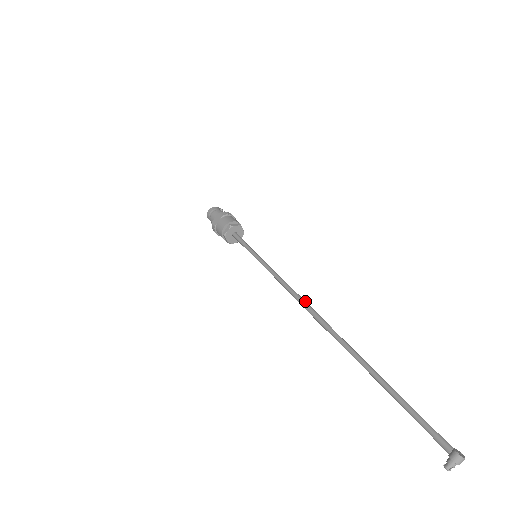
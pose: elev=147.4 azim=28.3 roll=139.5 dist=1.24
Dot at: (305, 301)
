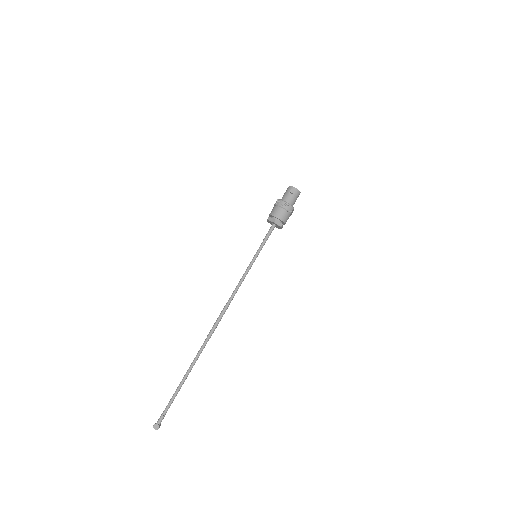
Dot at: (222, 313)
